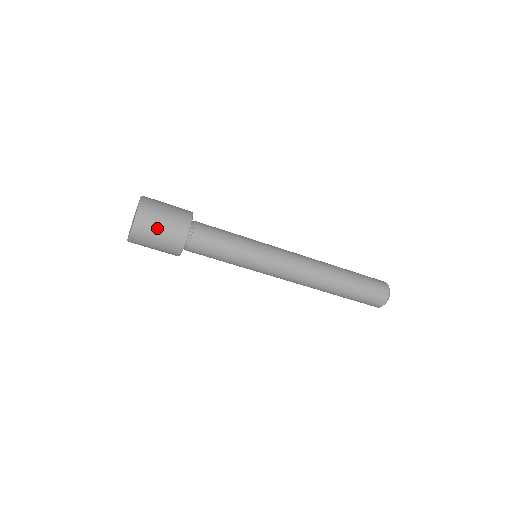
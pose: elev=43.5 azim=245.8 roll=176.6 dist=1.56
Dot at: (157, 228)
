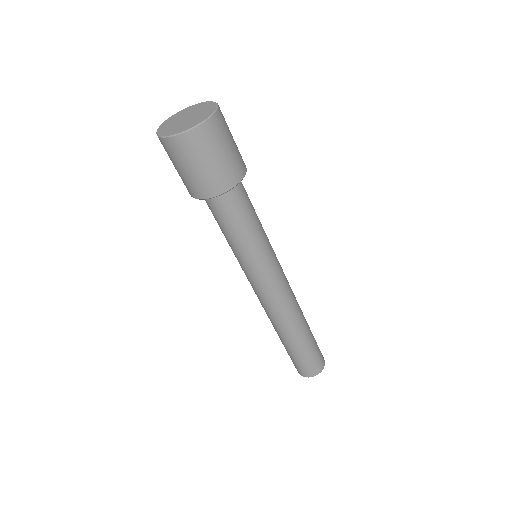
Dot at: (225, 144)
